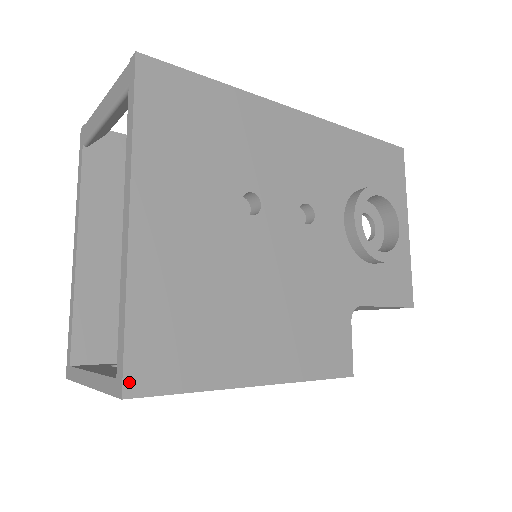
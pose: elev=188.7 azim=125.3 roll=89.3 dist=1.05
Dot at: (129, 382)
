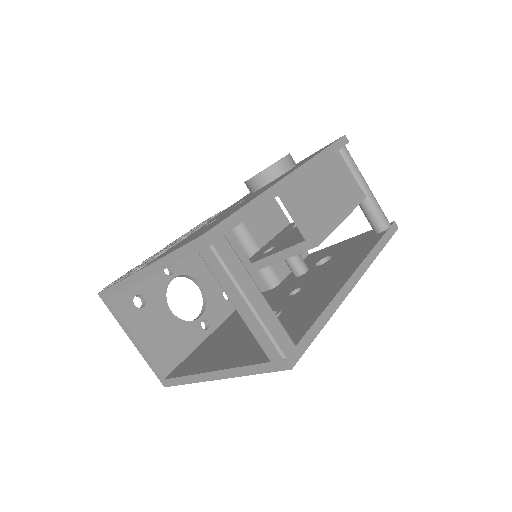
Dot at: occluded
